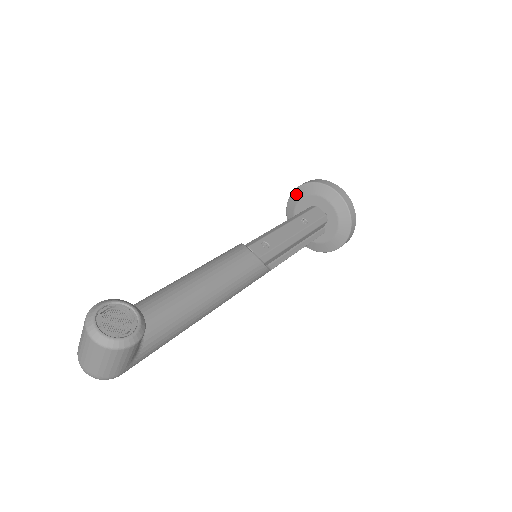
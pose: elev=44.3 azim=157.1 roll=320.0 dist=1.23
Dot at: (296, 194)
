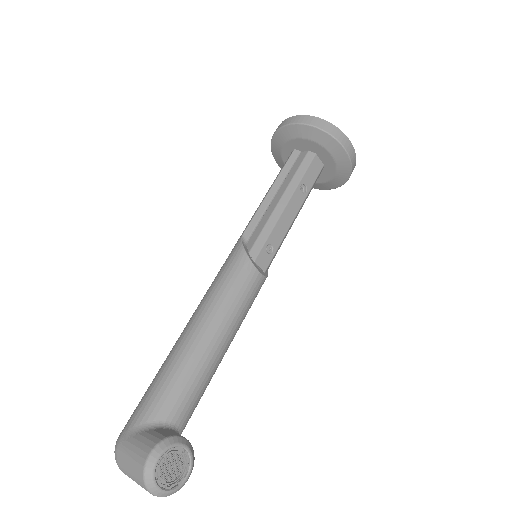
Dot at: (294, 130)
